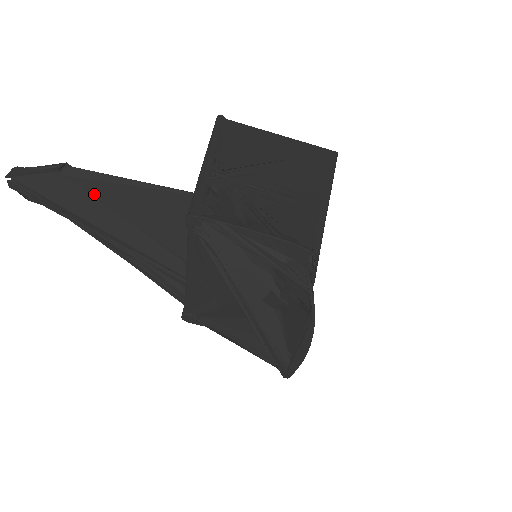
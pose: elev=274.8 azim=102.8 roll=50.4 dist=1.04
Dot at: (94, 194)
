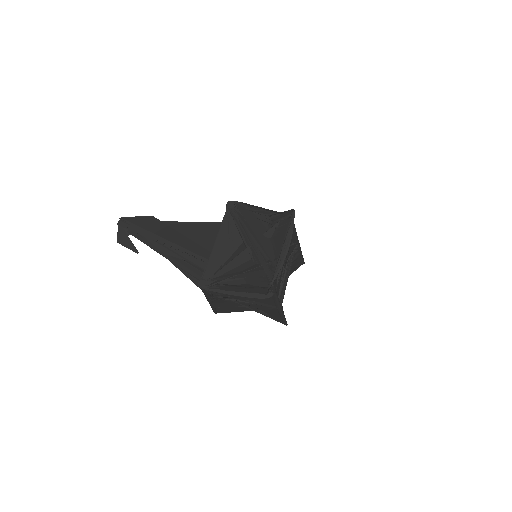
Dot at: occluded
